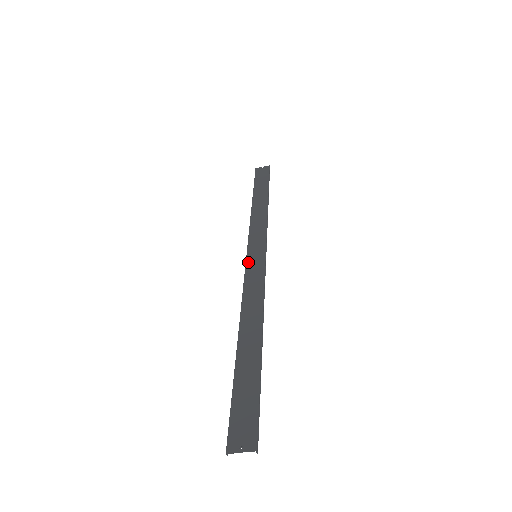
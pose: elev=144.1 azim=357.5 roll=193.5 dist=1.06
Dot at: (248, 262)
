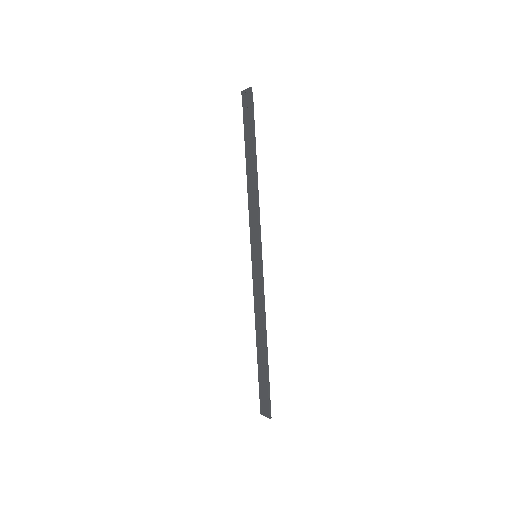
Dot at: (252, 263)
